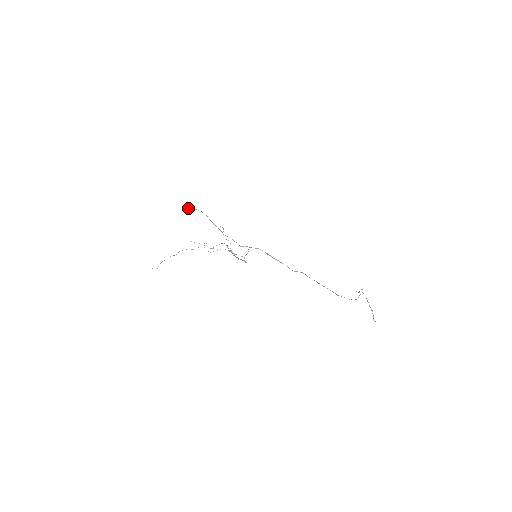
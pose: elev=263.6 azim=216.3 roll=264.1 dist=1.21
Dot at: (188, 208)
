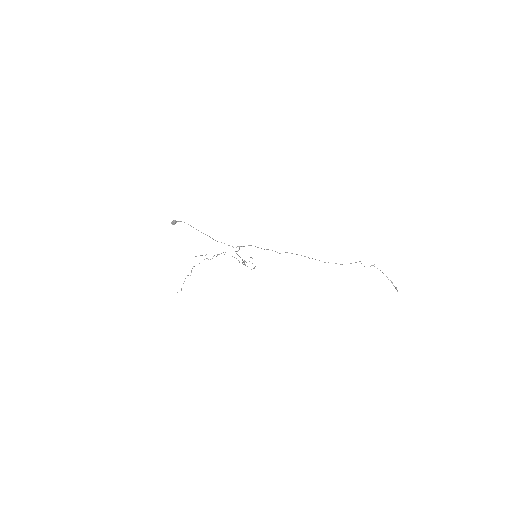
Dot at: (172, 222)
